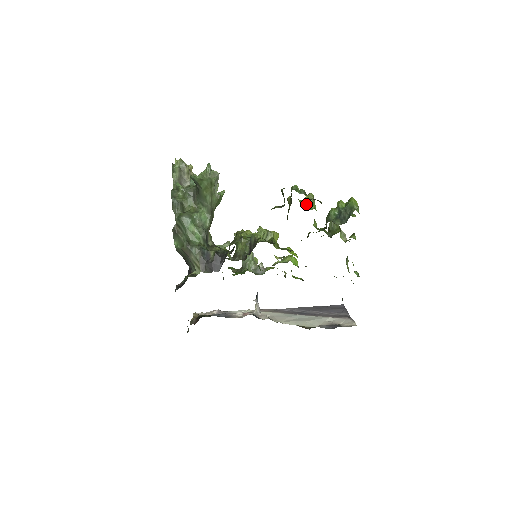
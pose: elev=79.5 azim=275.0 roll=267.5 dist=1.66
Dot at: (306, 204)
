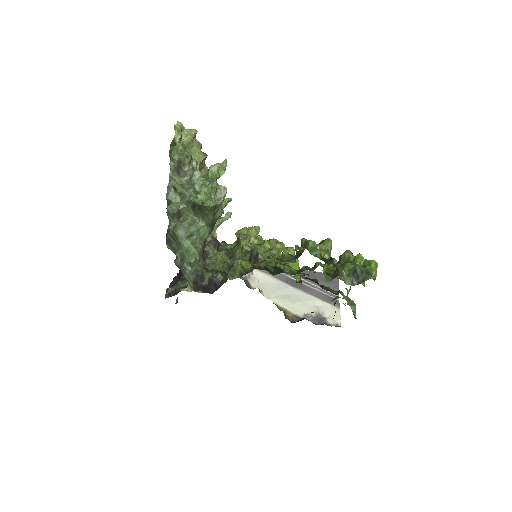
Dot at: occluded
